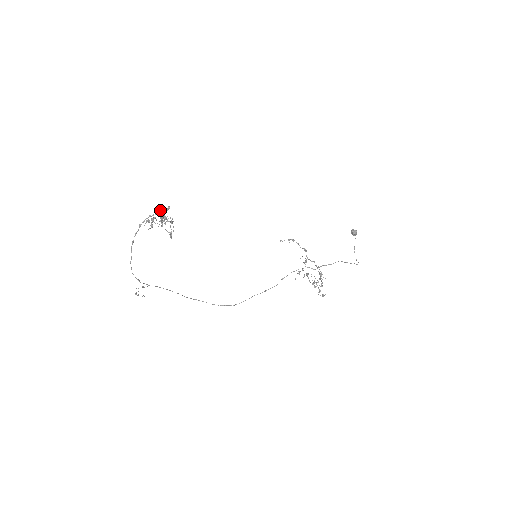
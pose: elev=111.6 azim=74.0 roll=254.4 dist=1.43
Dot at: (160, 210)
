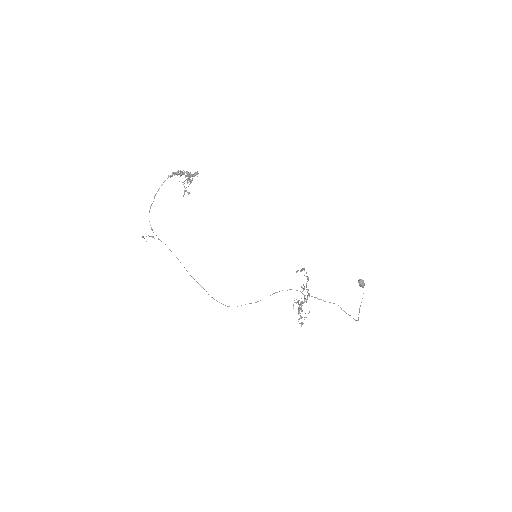
Dot at: occluded
